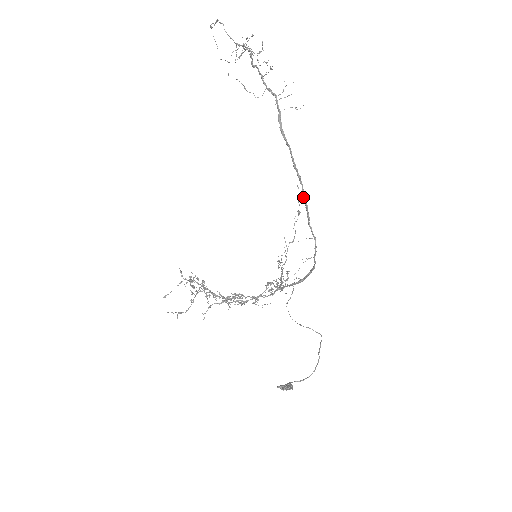
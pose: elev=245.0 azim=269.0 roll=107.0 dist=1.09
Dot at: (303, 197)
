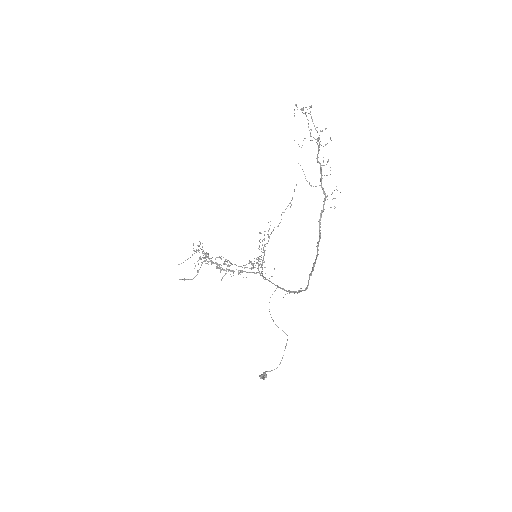
Dot at: (314, 263)
